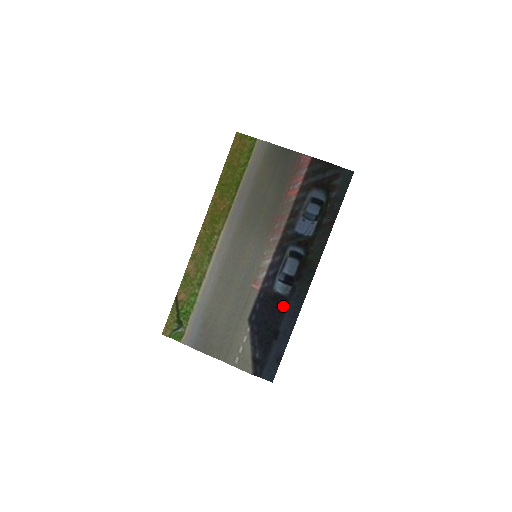
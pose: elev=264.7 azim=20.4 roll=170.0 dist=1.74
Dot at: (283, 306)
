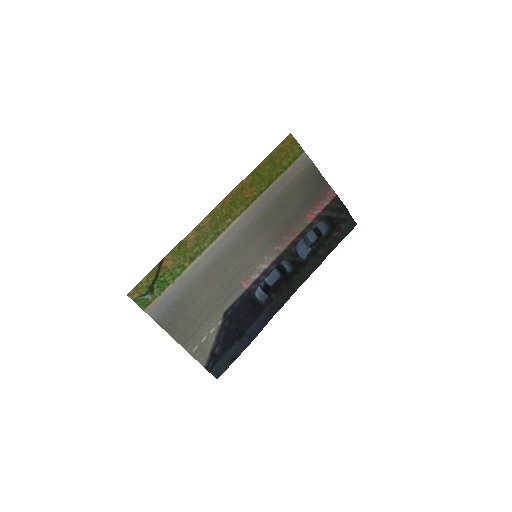
Dot at: (258, 312)
